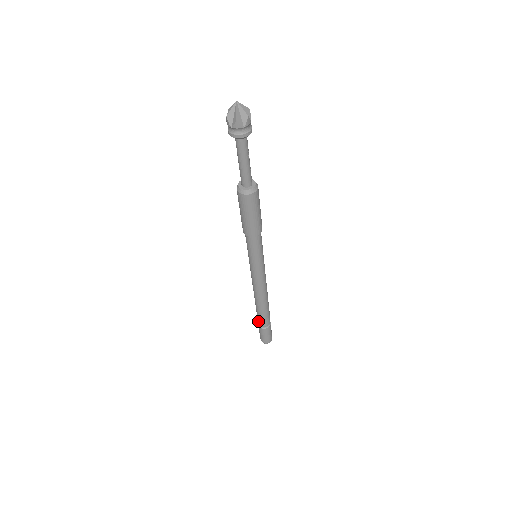
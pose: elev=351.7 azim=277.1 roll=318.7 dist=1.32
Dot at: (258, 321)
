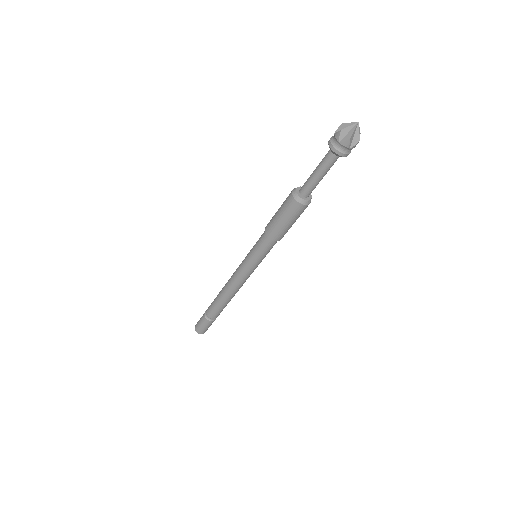
Dot at: (213, 316)
